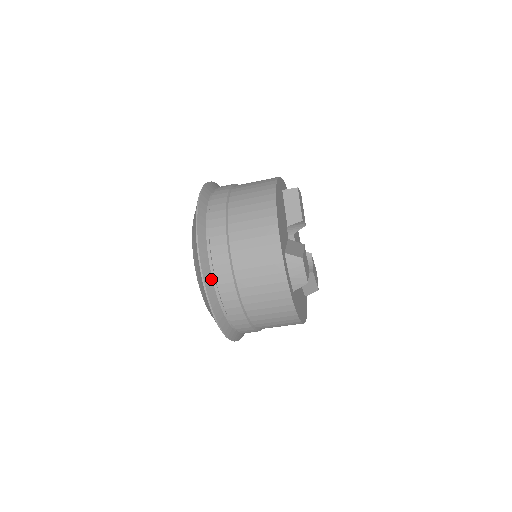
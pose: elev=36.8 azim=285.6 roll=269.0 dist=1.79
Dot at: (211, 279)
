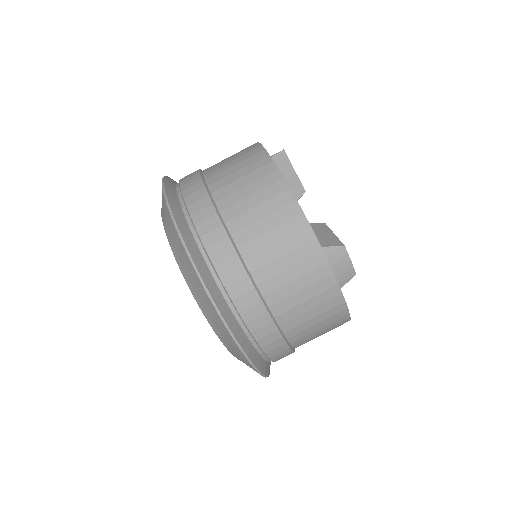
Dot at: (234, 319)
